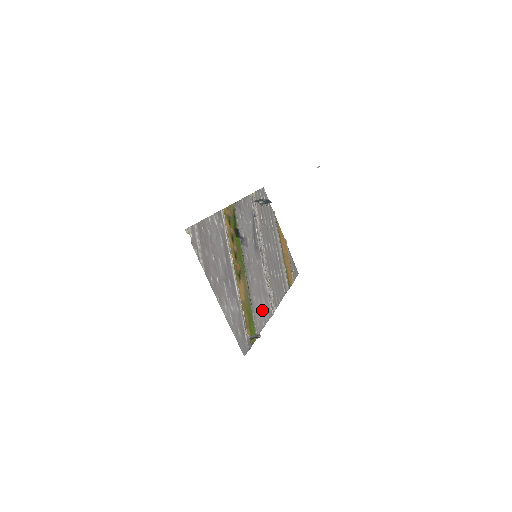
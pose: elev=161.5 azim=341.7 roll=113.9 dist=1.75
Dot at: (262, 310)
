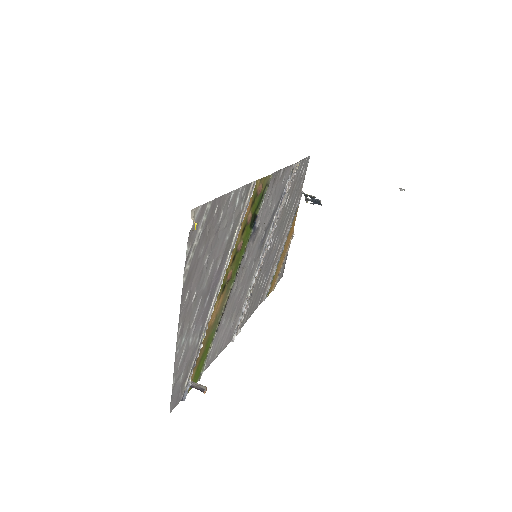
Dot at: (224, 335)
